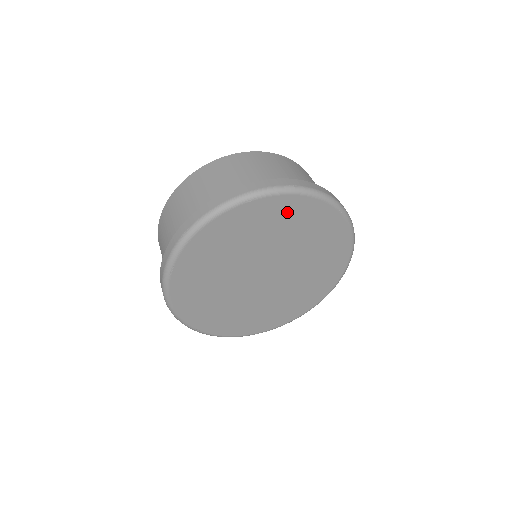
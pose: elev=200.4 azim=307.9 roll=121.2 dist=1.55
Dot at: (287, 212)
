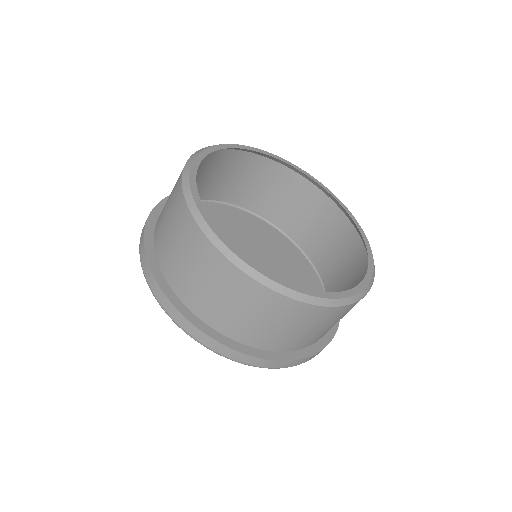
Dot at: occluded
